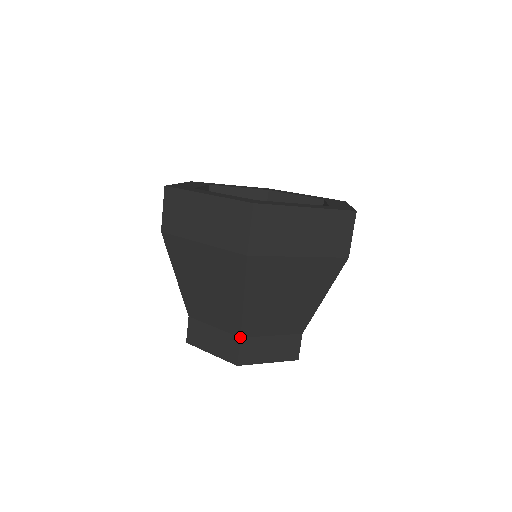
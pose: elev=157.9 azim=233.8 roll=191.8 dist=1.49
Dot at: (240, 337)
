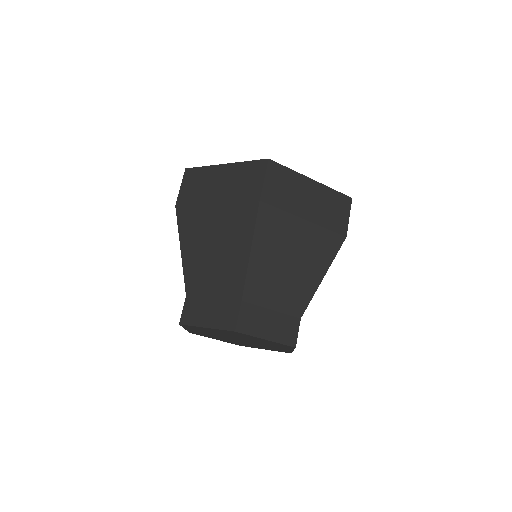
Dot at: (186, 296)
